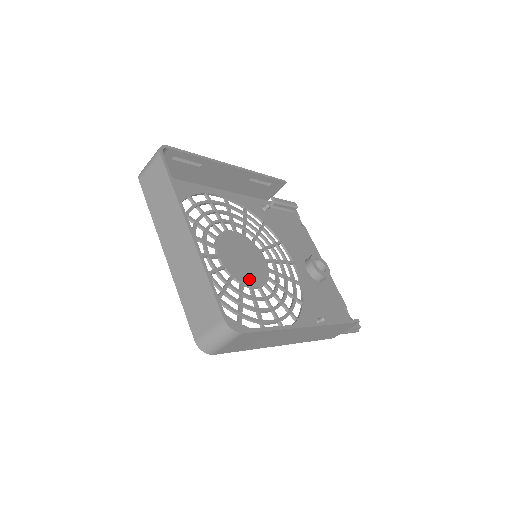
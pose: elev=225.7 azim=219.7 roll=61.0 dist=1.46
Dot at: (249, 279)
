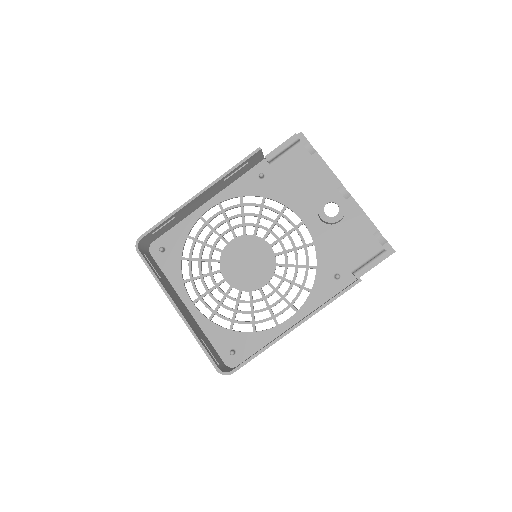
Dot at: (256, 282)
